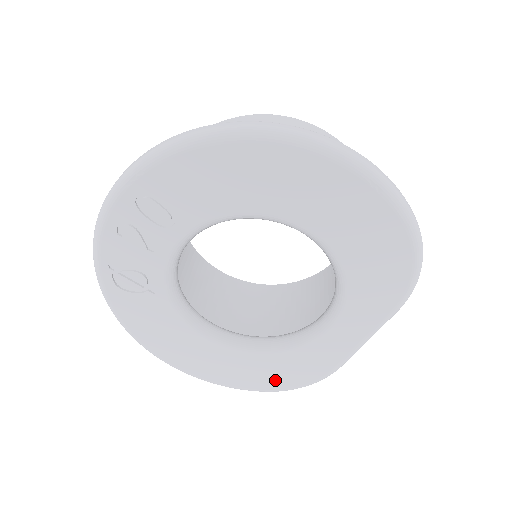
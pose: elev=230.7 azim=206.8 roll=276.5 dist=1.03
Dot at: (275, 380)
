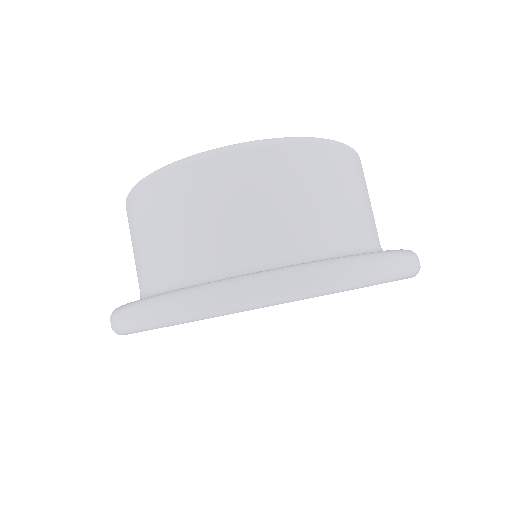
Dot at: occluded
